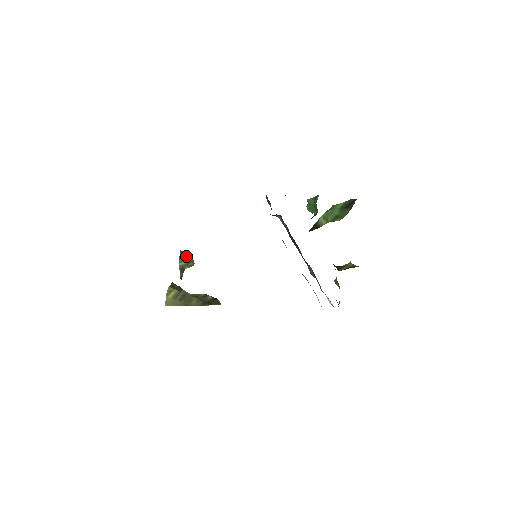
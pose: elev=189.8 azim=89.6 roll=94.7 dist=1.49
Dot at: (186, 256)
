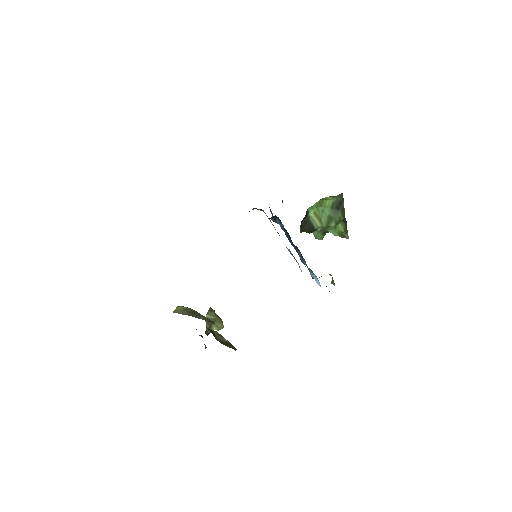
Dot at: (216, 315)
